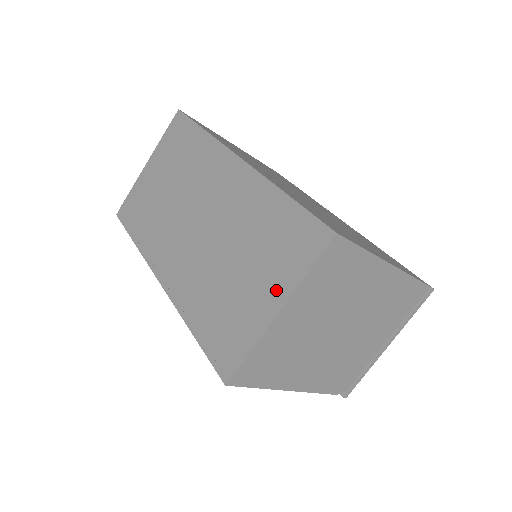
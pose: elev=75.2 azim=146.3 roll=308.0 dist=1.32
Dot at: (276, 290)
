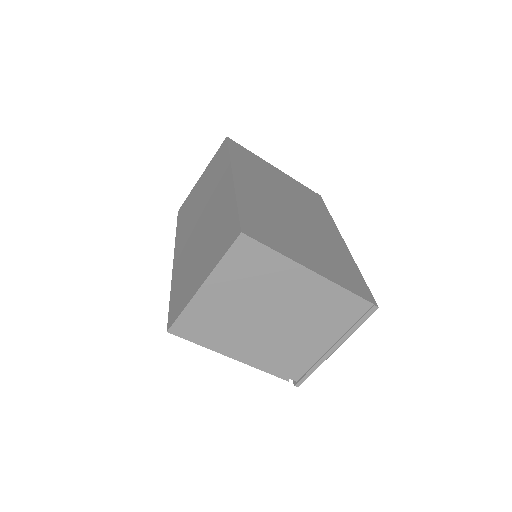
Dot at: (207, 270)
